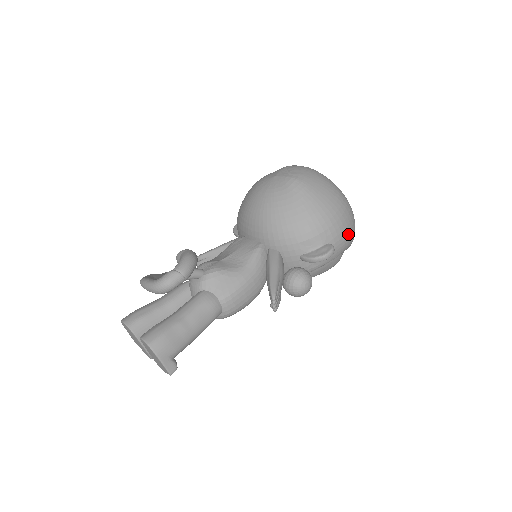
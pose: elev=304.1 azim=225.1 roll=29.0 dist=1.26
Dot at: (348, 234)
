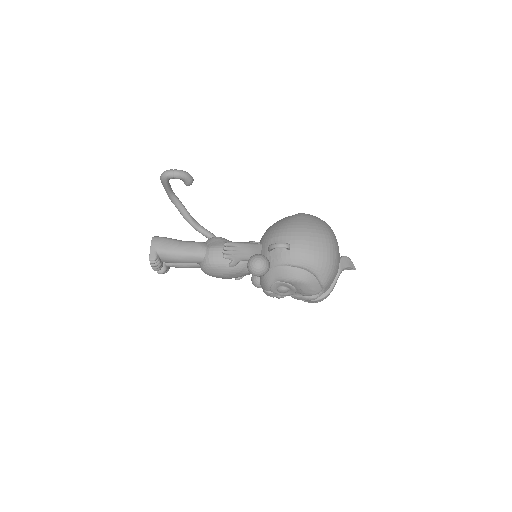
Dot at: (312, 252)
